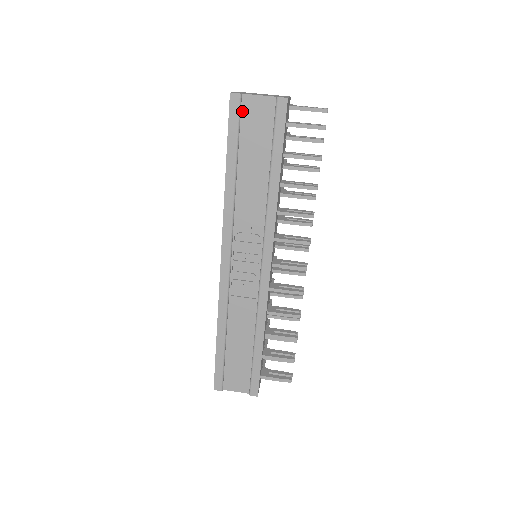
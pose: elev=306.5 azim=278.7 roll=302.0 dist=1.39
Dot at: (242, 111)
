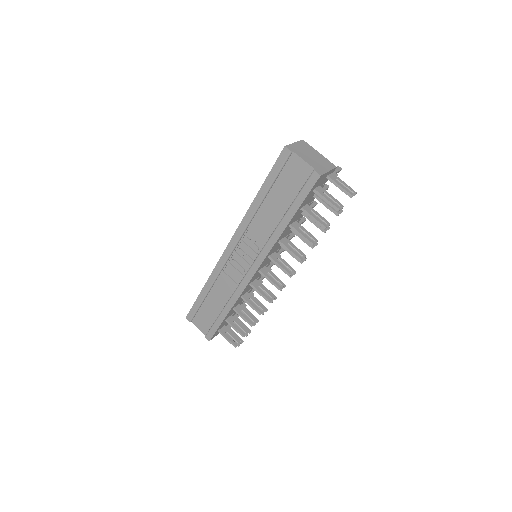
Dot at: (287, 163)
